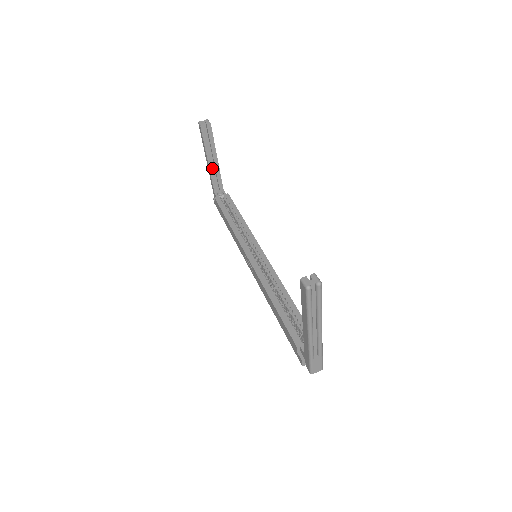
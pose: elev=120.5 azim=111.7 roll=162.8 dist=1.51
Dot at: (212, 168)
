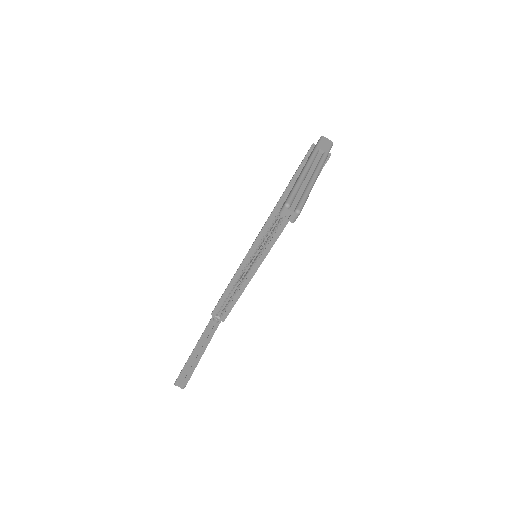
Dot at: occluded
